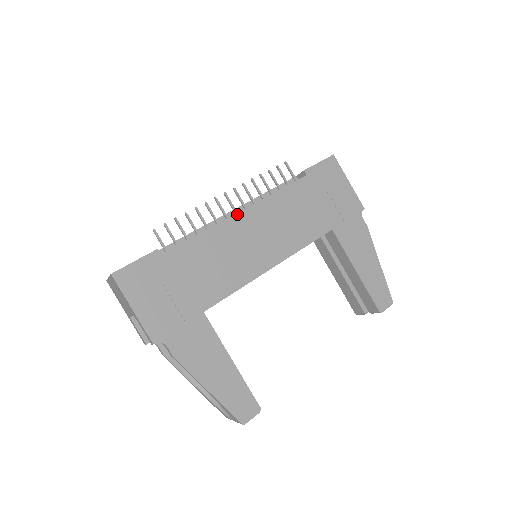
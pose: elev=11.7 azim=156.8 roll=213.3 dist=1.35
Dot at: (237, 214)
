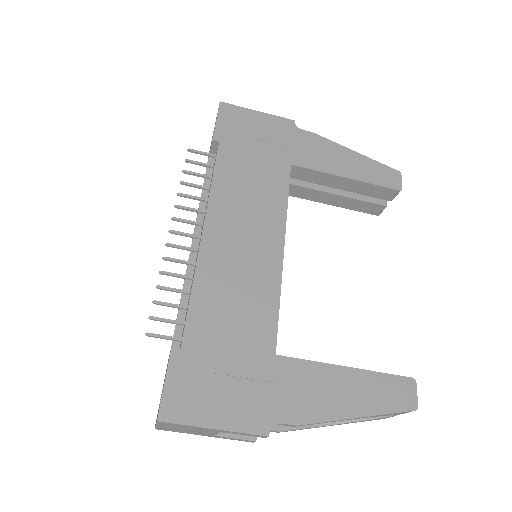
Dot at: (202, 237)
